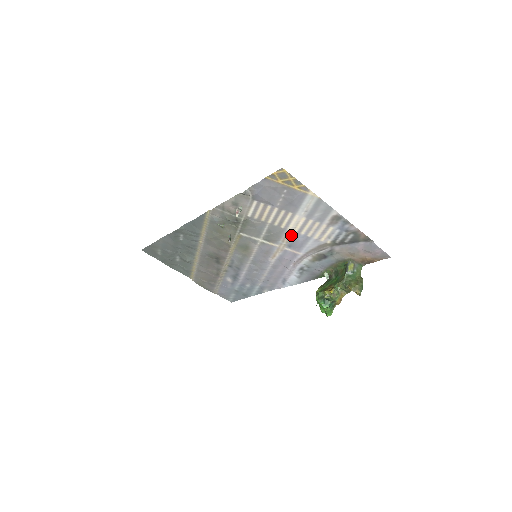
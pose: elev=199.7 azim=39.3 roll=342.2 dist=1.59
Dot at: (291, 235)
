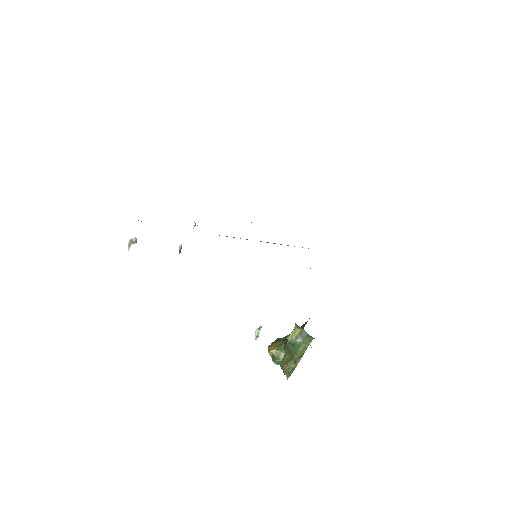
Dot at: occluded
